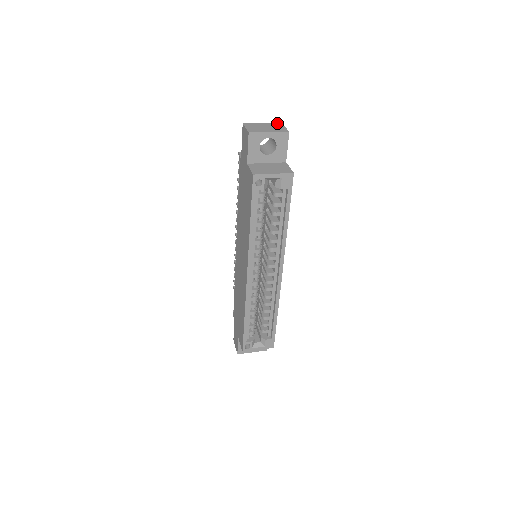
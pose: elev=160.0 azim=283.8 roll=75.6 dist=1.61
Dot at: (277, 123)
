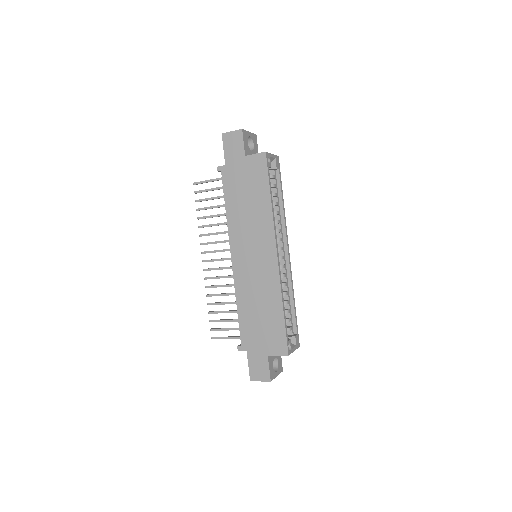
Dot at: occluded
